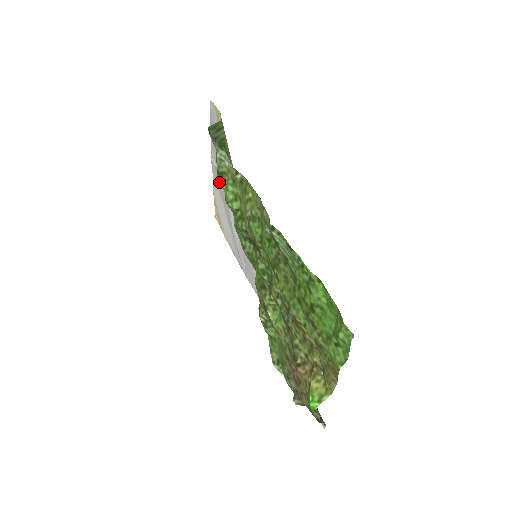
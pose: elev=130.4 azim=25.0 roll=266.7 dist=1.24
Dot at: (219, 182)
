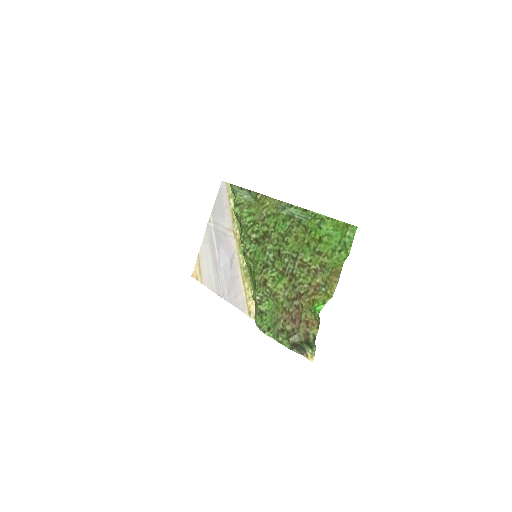
Dot at: (235, 211)
